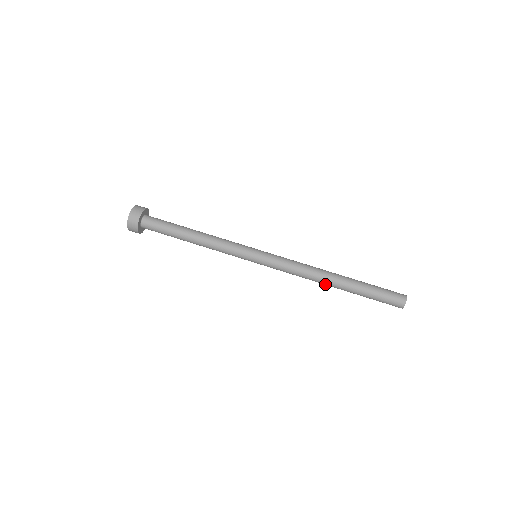
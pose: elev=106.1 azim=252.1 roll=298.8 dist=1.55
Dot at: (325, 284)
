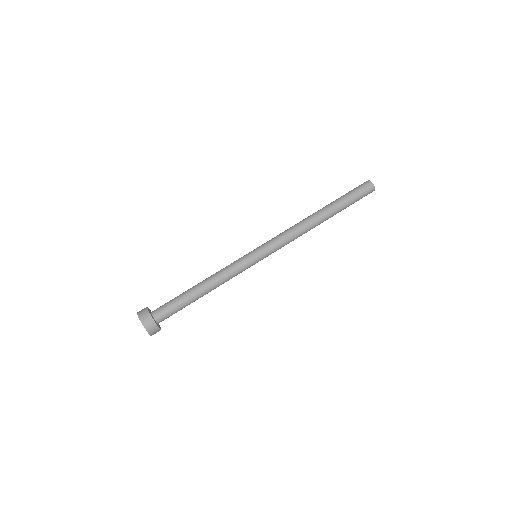
Dot at: occluded
